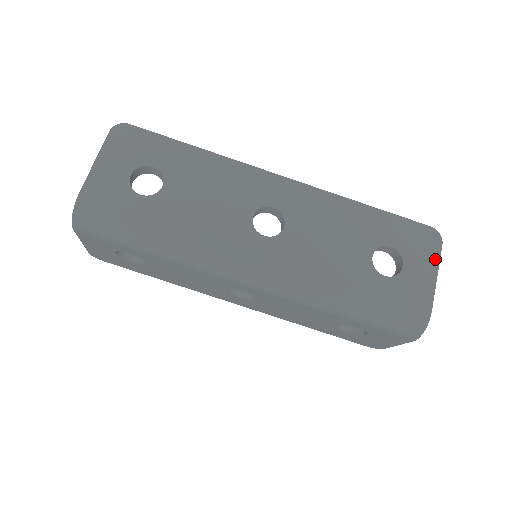
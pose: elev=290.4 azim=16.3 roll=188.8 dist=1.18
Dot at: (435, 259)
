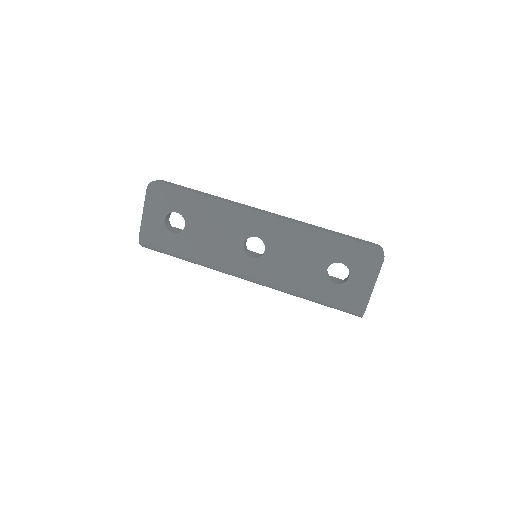
Dot at: (376, 272)
